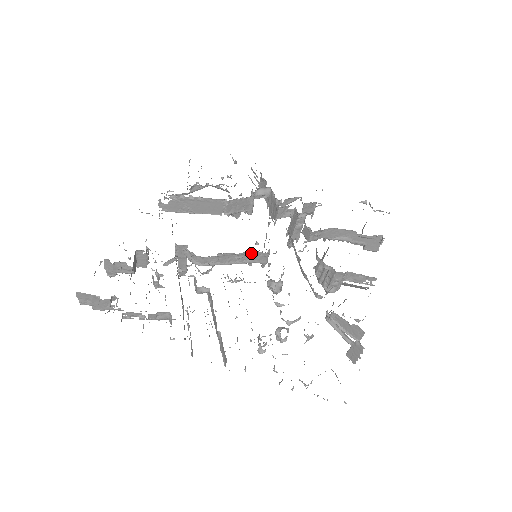
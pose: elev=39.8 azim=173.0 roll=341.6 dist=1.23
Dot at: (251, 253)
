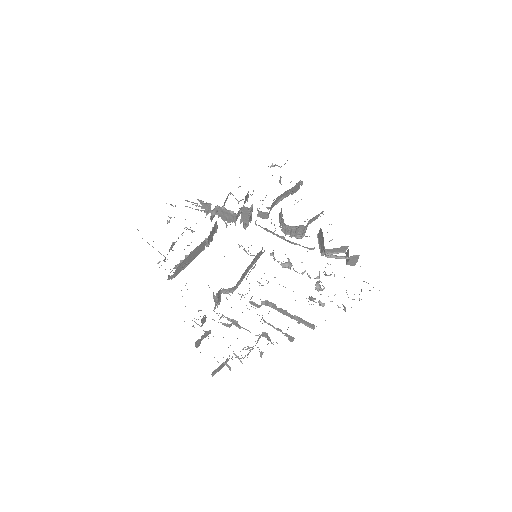
Dot at: (258, 258)
